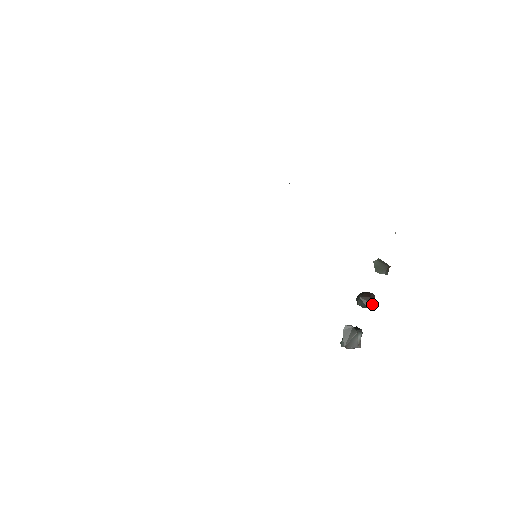
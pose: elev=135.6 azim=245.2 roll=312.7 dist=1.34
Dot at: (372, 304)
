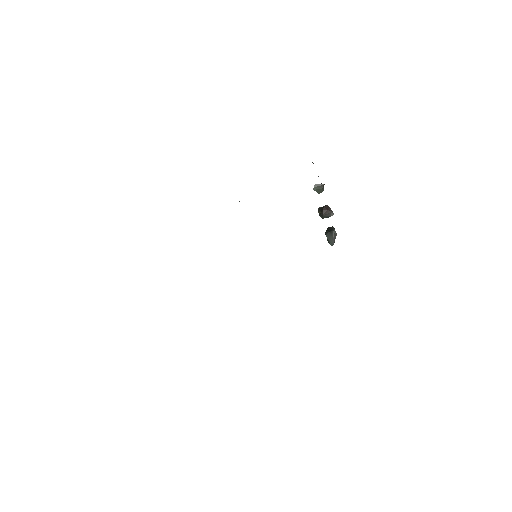
Dot at: (332, 212)
